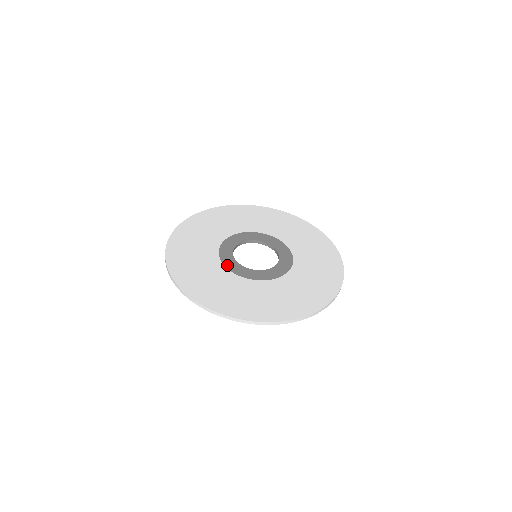
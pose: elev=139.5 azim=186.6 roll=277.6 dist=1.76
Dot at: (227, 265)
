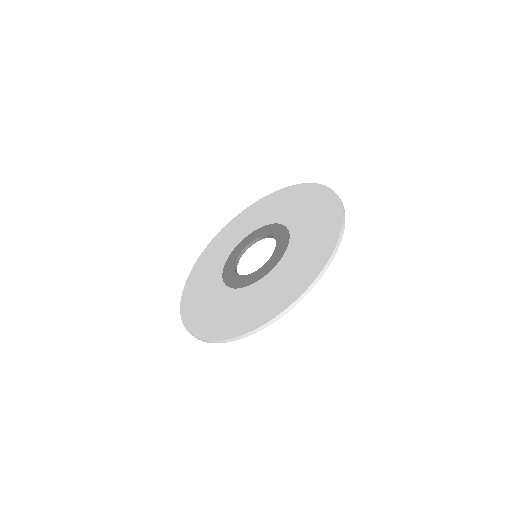
Dot at: (228, 283)
